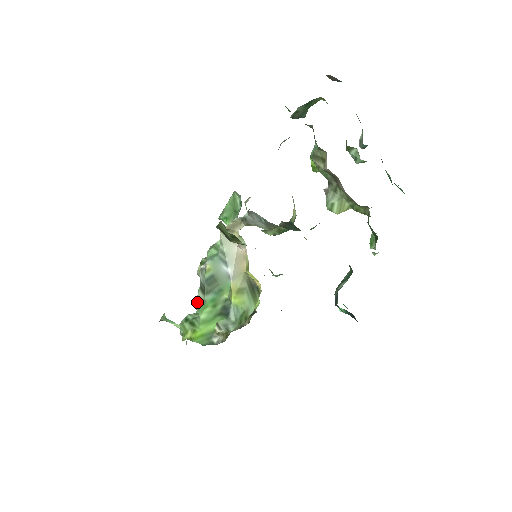
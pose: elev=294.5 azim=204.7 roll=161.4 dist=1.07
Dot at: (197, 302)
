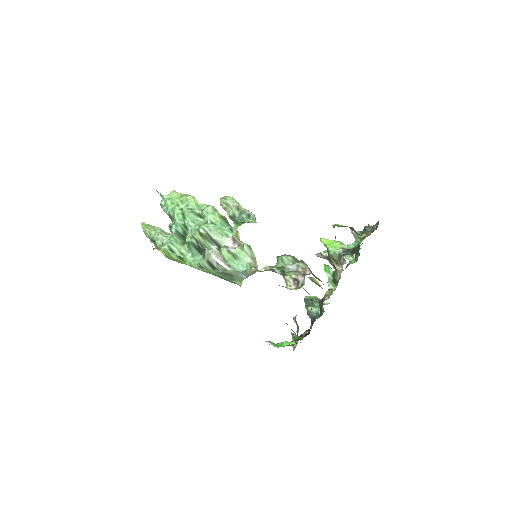
Dot at: (202, 266)
